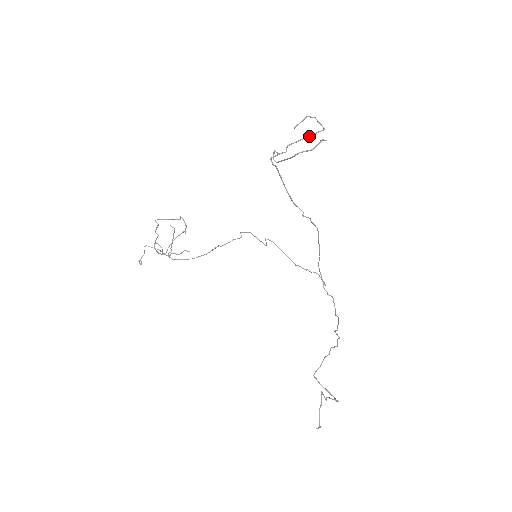
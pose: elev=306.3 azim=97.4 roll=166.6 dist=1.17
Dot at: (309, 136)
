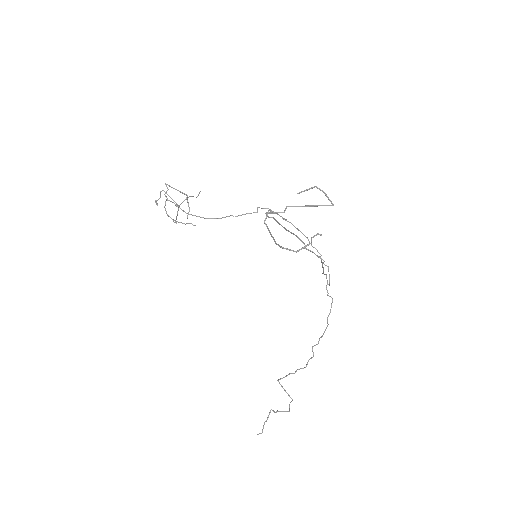
Dot at: (313, 206)
